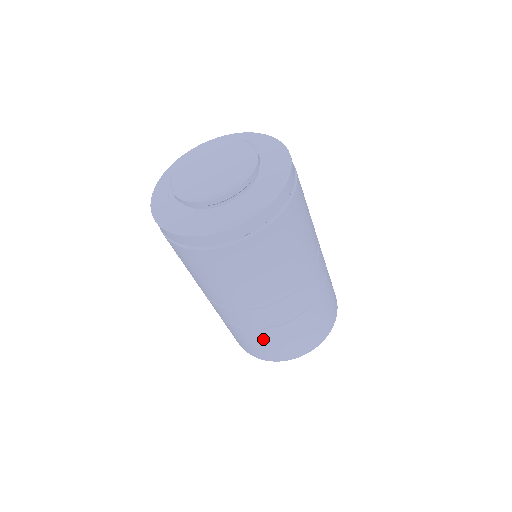
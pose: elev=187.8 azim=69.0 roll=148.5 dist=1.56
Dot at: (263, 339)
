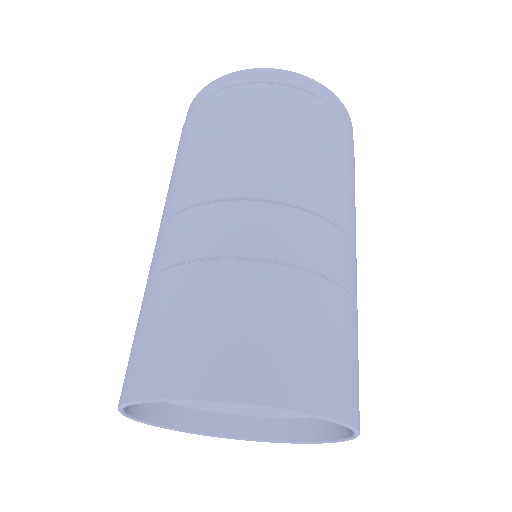
Dot at: (304, 304)
